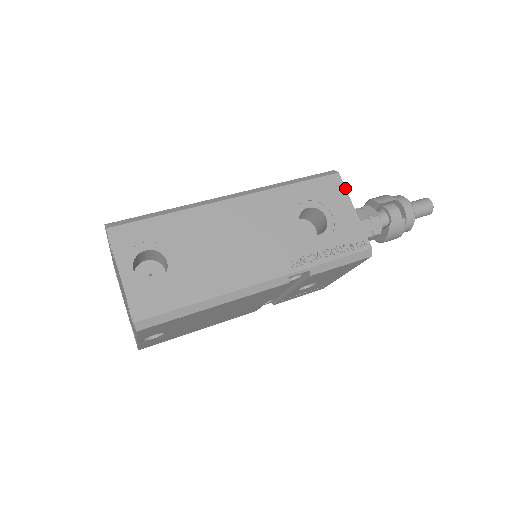
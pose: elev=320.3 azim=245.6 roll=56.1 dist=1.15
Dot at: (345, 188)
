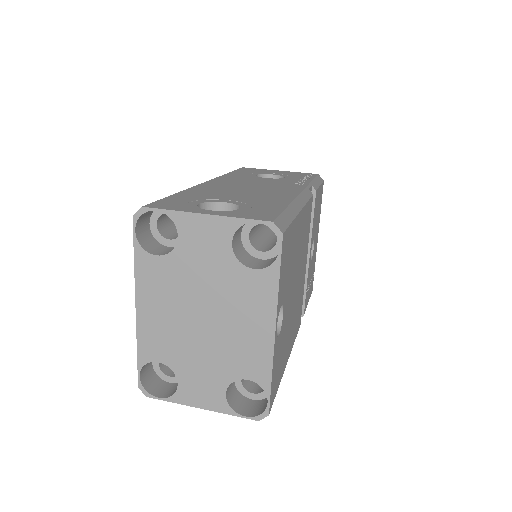
Dot at: (258, 169)
